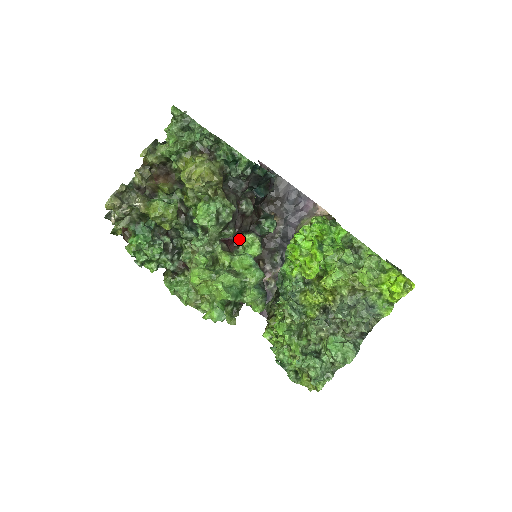
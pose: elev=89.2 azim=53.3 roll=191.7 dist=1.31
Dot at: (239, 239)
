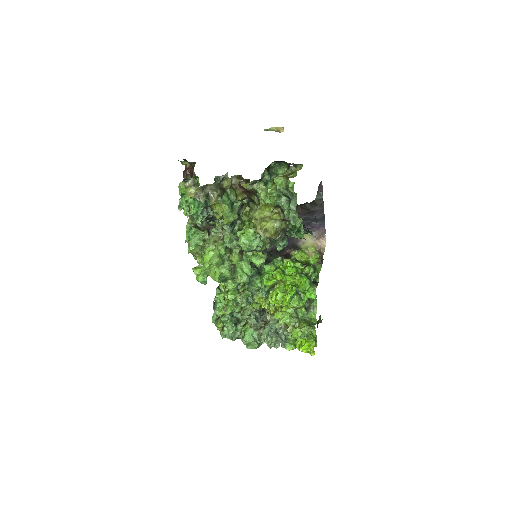
Dot at: occluded
